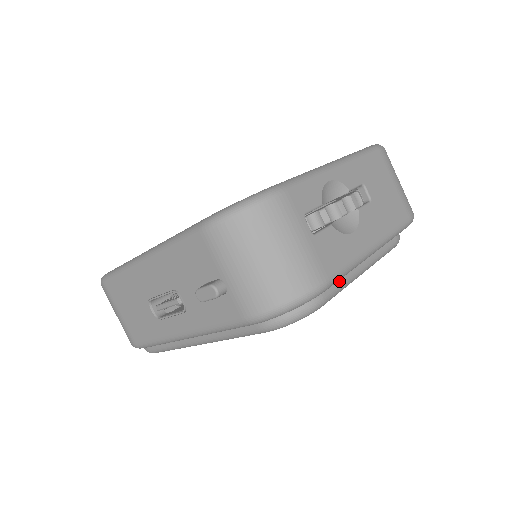
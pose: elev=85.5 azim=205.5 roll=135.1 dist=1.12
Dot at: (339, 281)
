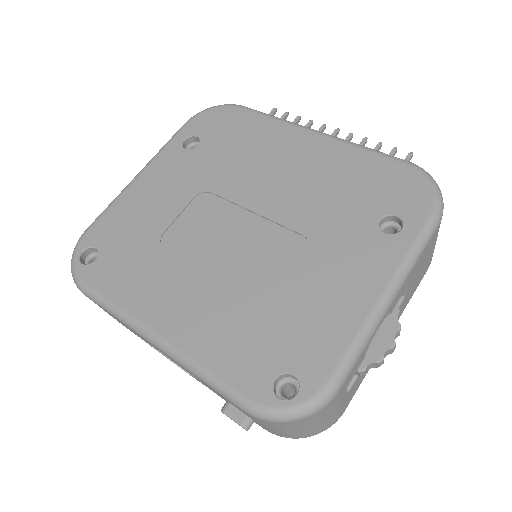
Dot at: occluded
